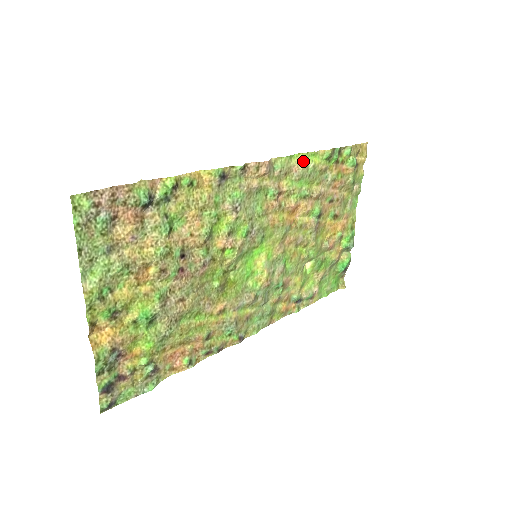
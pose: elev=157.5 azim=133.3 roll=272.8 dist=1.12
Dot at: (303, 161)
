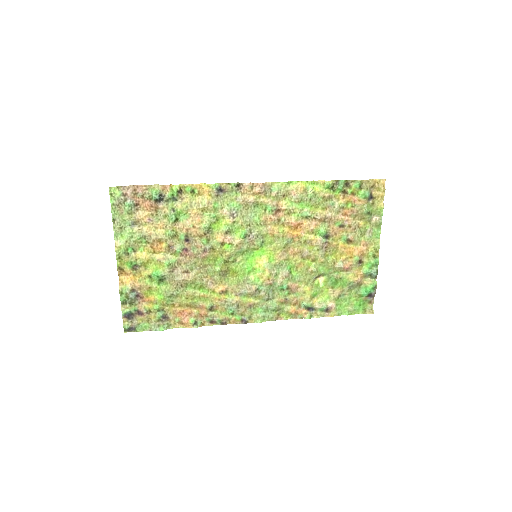
Dot at: (301, 187)
